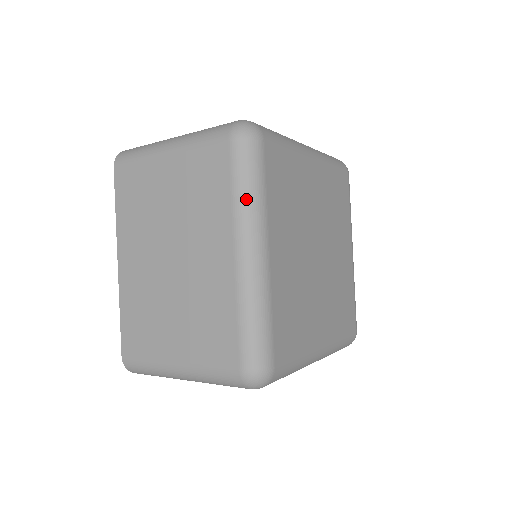
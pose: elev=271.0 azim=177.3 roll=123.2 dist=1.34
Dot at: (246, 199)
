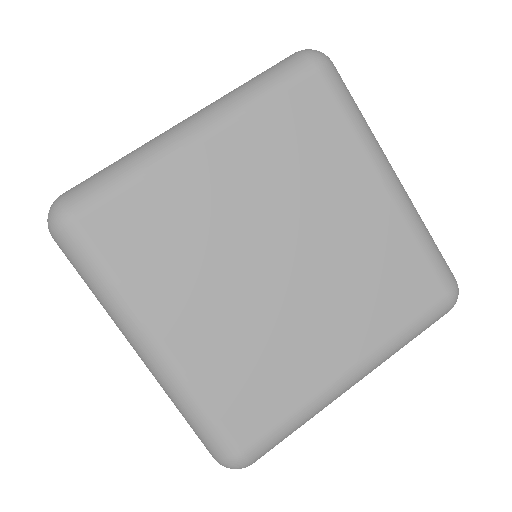
Dot at: (102, 300)
